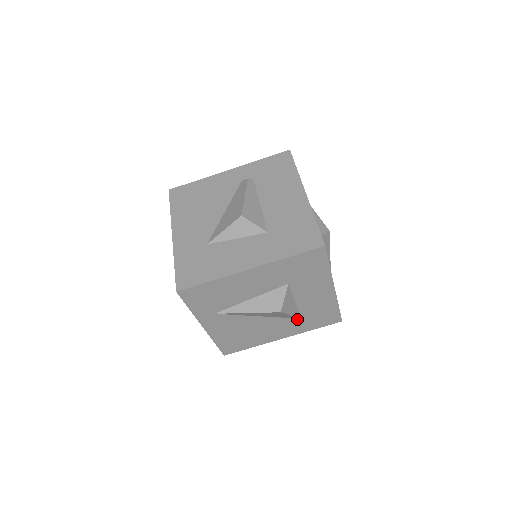
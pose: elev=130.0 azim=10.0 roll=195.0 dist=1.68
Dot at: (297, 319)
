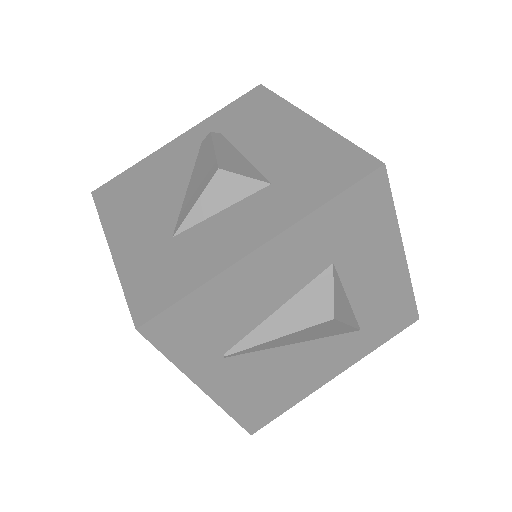
Dot at: (354, 333)
